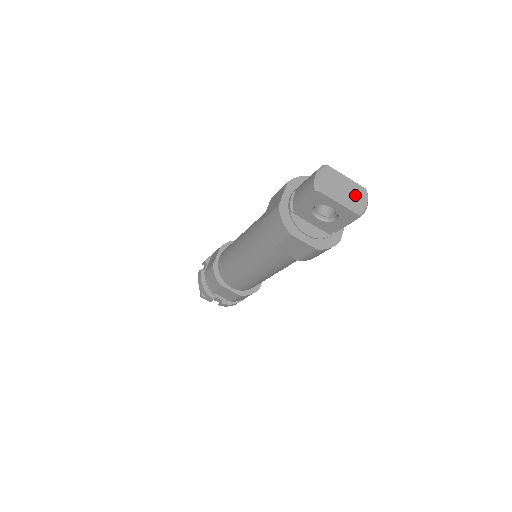
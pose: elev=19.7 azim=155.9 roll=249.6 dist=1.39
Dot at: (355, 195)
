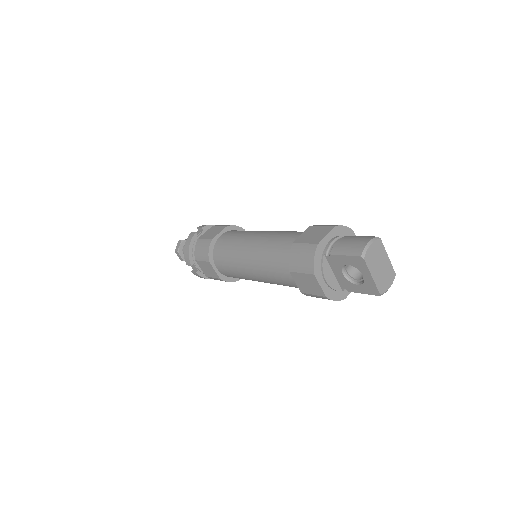
Dot at: (386, 275)
